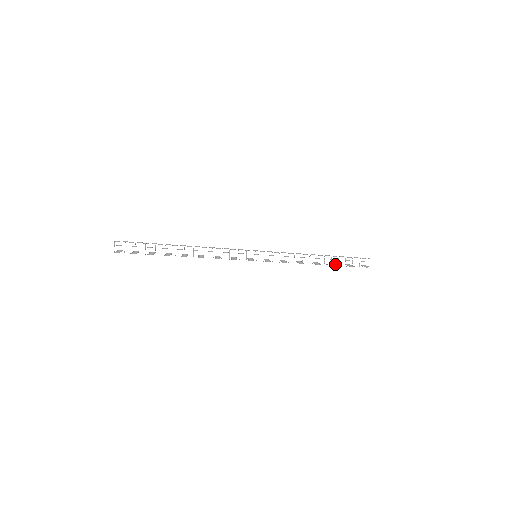
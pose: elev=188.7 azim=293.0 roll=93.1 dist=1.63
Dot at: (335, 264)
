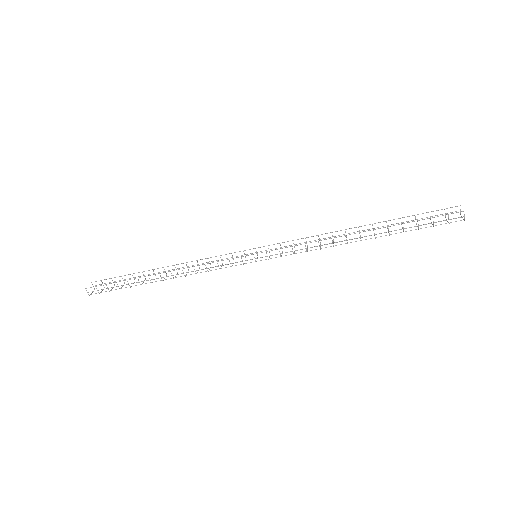
Dot at: occluded
